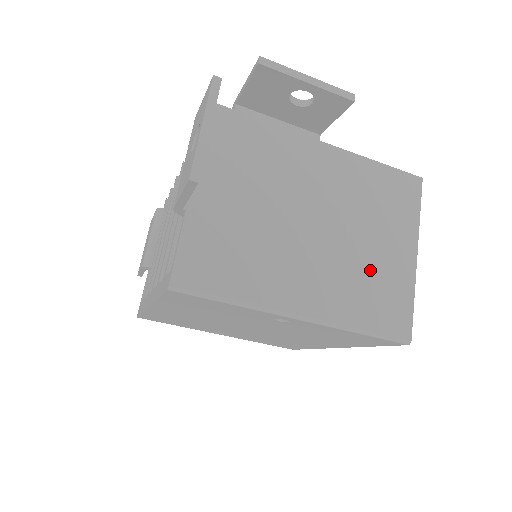
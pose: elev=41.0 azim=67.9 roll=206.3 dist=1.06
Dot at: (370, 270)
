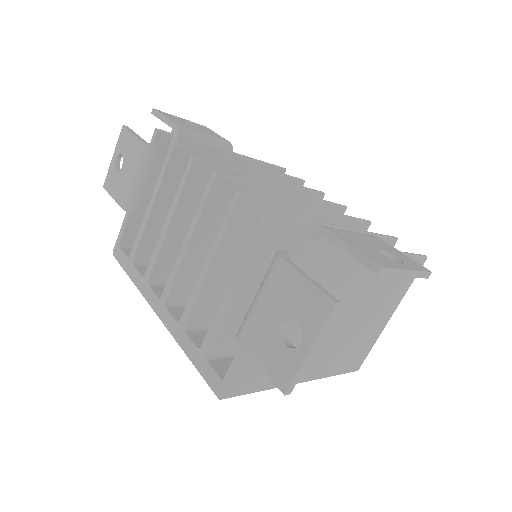
Dot at: (357, 338)
